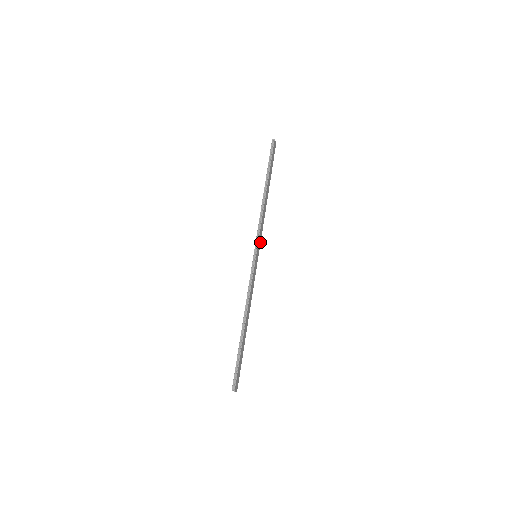
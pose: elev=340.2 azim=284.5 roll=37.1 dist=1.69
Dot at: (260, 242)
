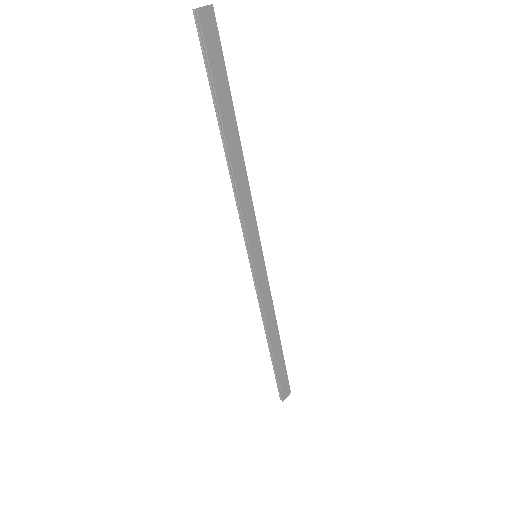
Dot at: (257, 230)
